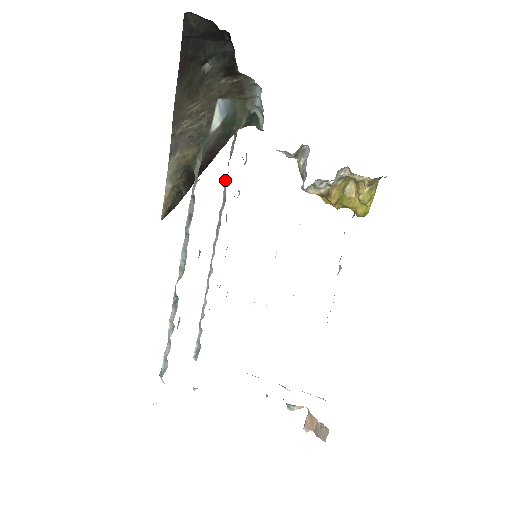
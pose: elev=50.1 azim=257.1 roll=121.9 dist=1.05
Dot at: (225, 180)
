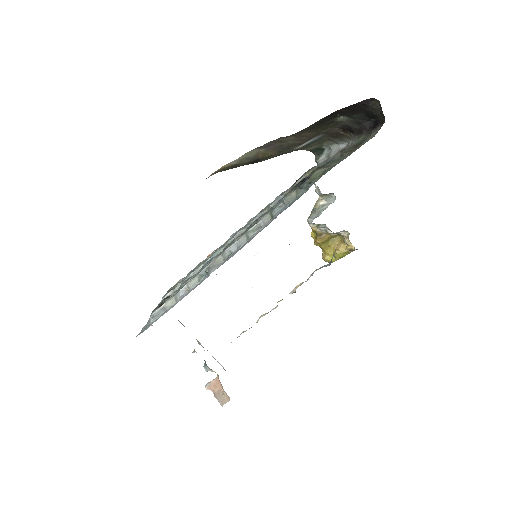
Dot at: (281, 195)
